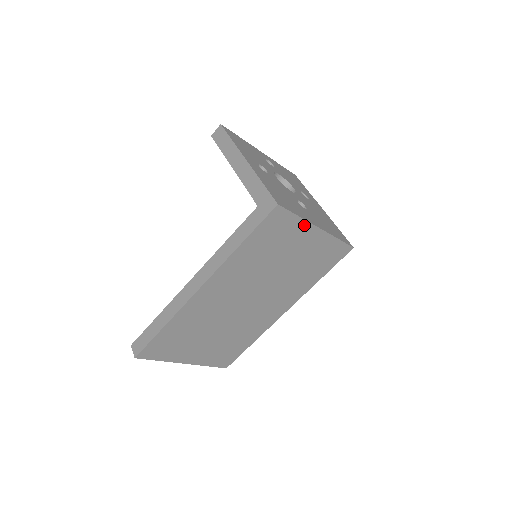
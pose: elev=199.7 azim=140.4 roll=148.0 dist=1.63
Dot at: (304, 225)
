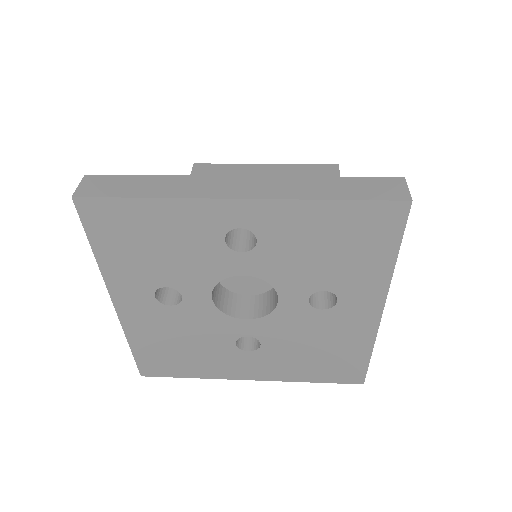
Dot at: occluded
